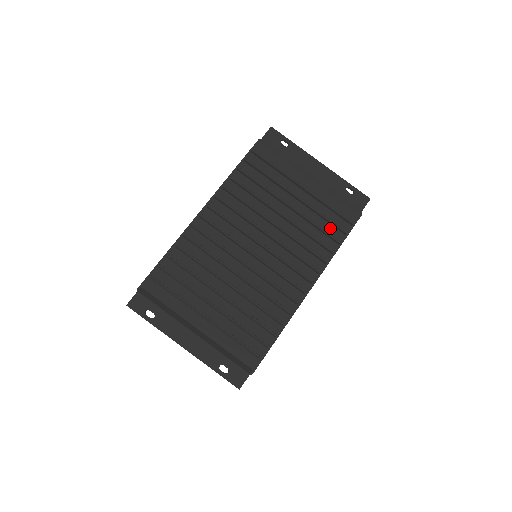
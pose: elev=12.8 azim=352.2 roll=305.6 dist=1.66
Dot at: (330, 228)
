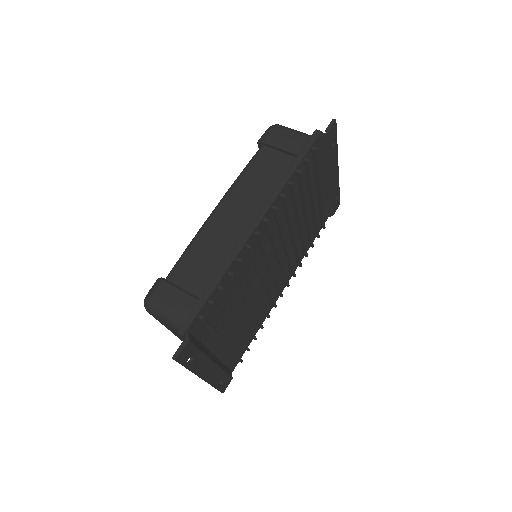
Dot at: (313, 232)
